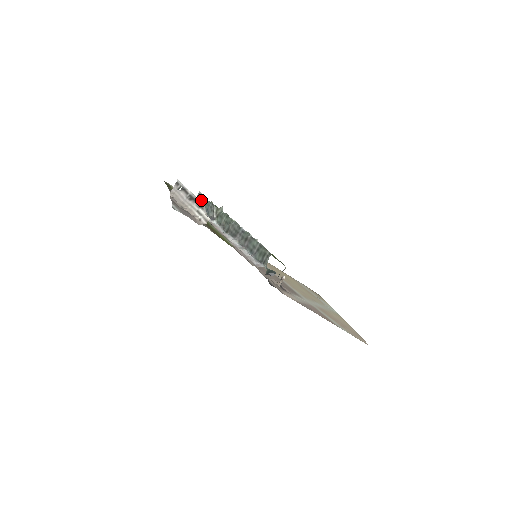
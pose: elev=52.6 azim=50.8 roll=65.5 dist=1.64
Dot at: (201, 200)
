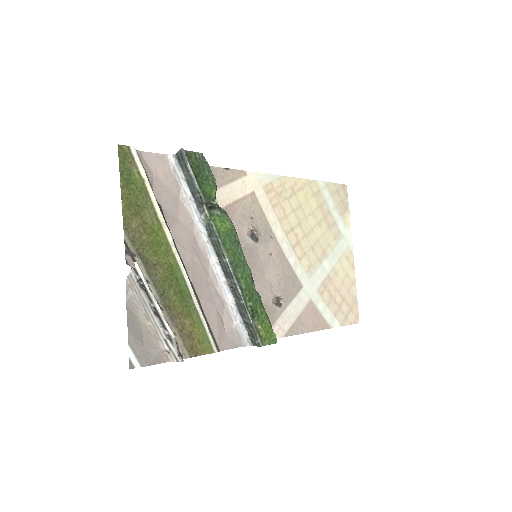
Dot at: (185, 168)
